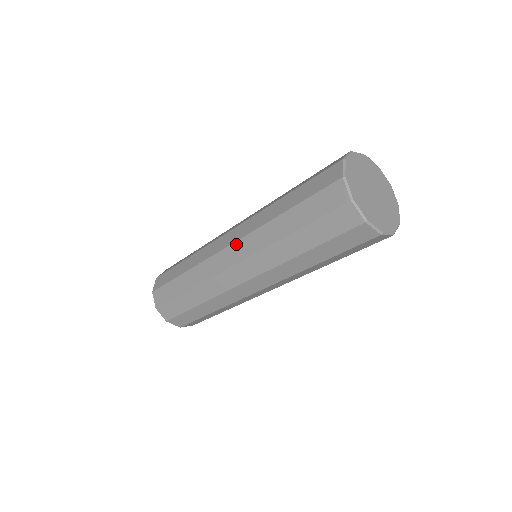
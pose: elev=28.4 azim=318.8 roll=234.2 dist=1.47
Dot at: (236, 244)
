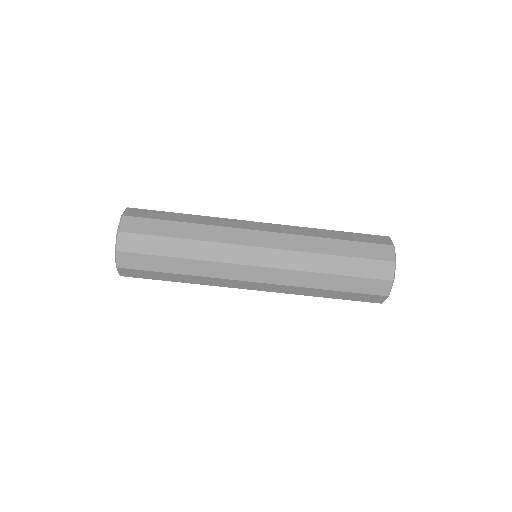
Dot at: (273, 224)
